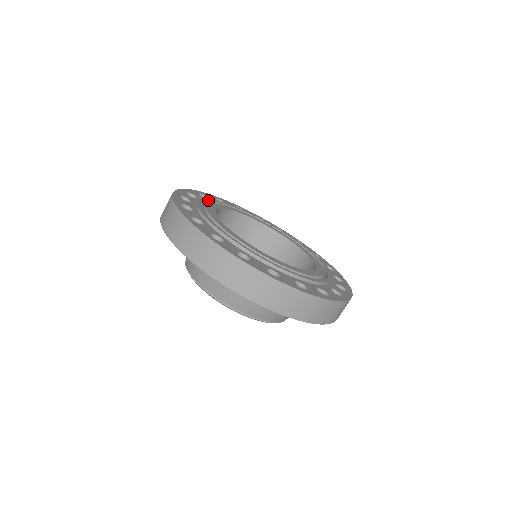
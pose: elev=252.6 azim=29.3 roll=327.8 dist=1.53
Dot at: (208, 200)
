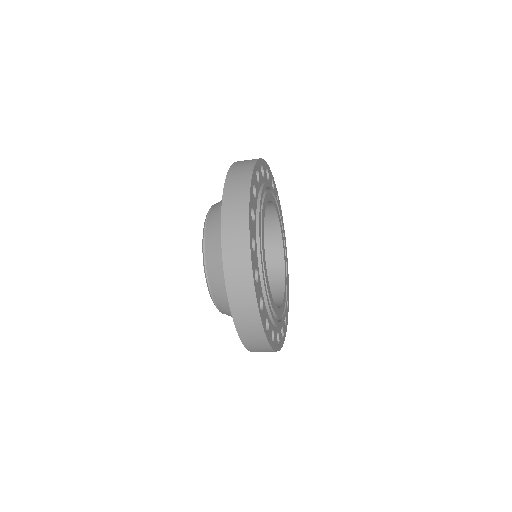
Dot at: occluded
